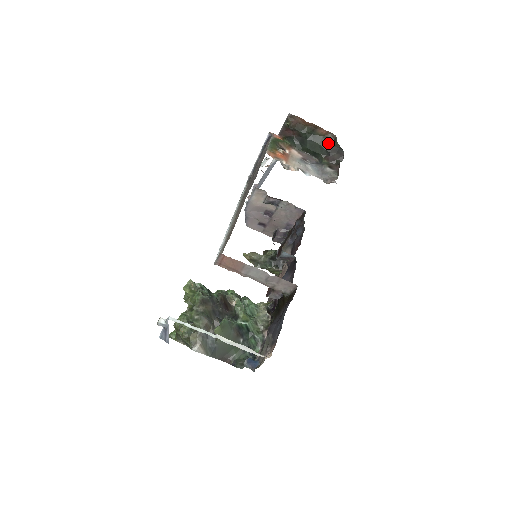
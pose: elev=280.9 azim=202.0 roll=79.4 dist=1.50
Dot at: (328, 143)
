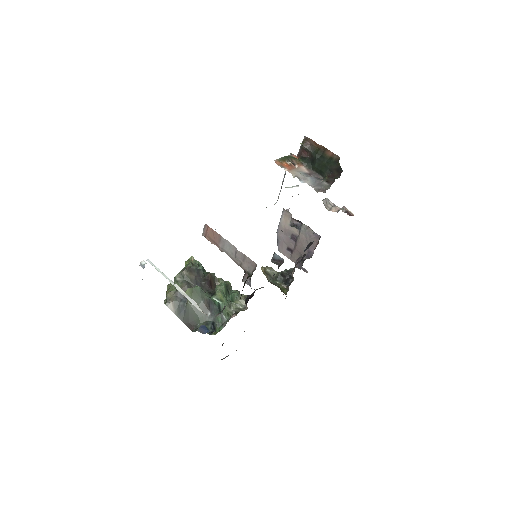
Dot at: (332, 163)
